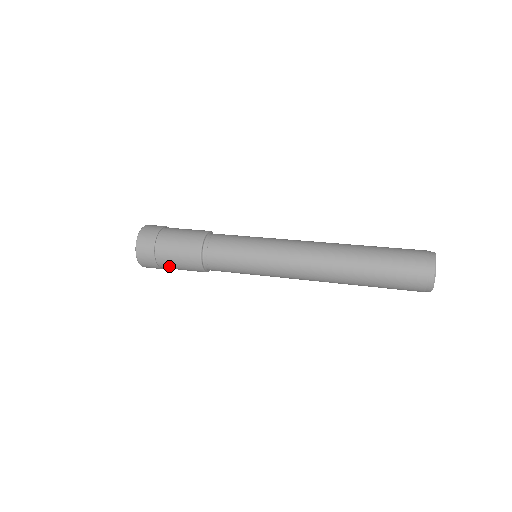
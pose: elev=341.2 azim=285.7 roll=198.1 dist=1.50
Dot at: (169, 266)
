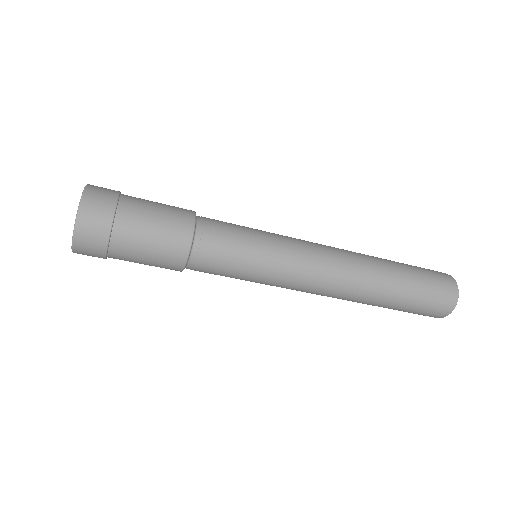
Dot at: (128, 251)
